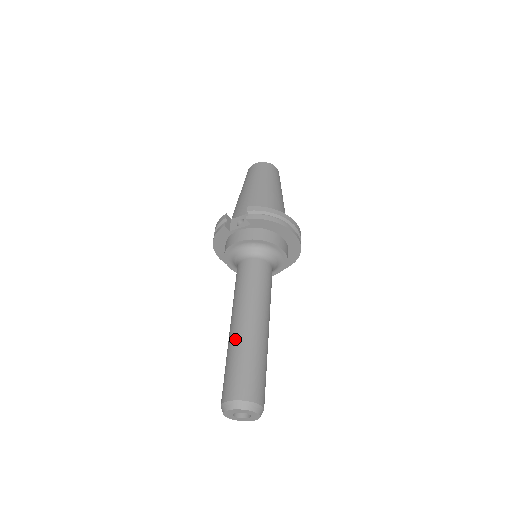
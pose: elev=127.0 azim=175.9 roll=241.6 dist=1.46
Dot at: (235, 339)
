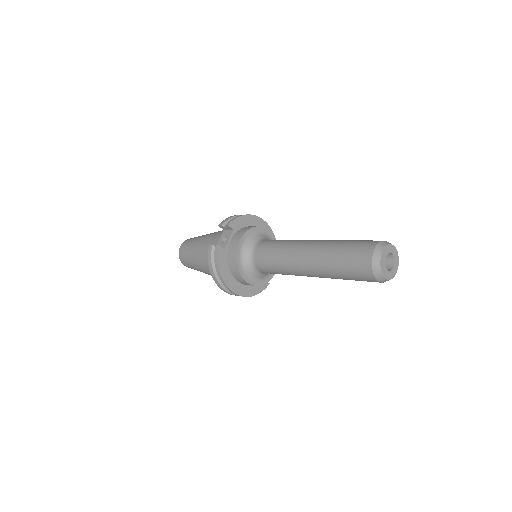
Dot at: (320, 252)
